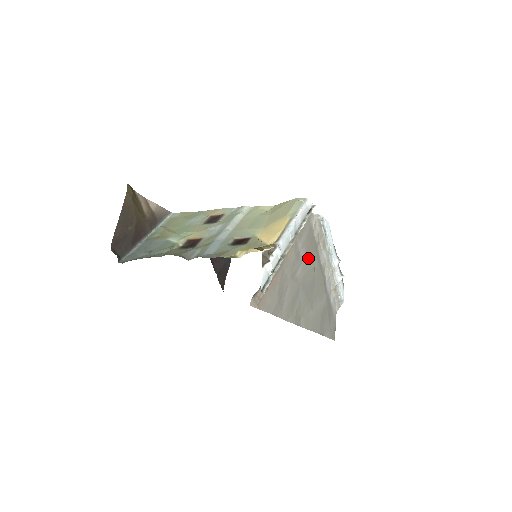
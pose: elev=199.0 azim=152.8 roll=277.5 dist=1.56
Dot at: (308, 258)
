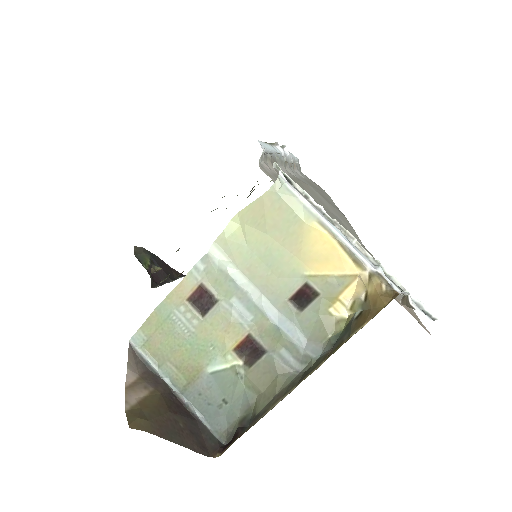
Dot at: occluded
